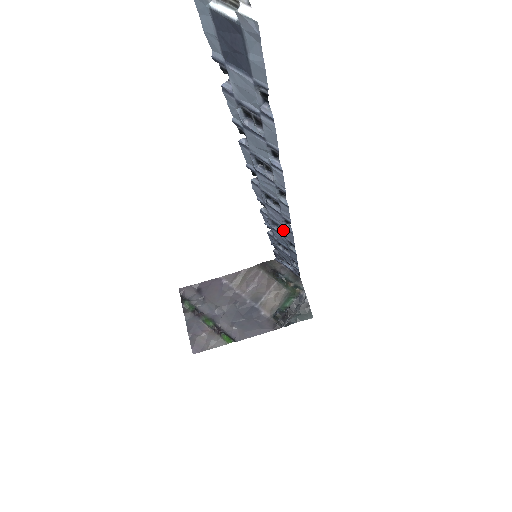
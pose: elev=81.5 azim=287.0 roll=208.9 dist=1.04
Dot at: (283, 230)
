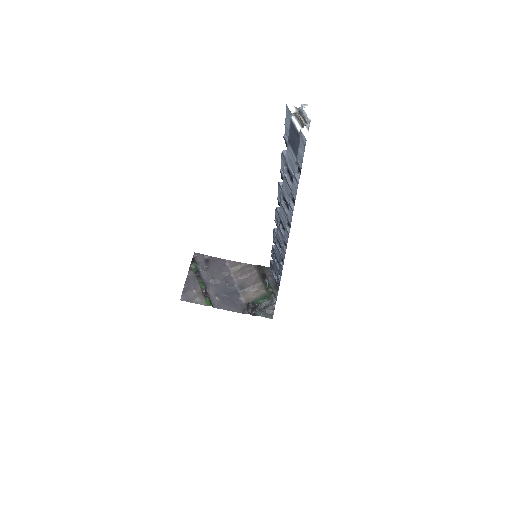
Dot at: occluded
